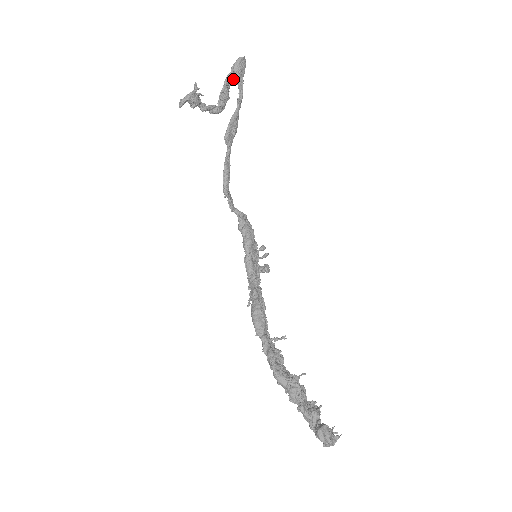
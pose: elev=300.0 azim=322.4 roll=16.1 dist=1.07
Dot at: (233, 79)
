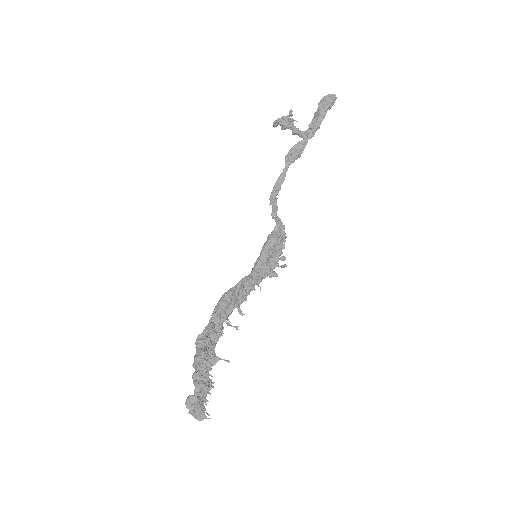
Dot at: occluded
